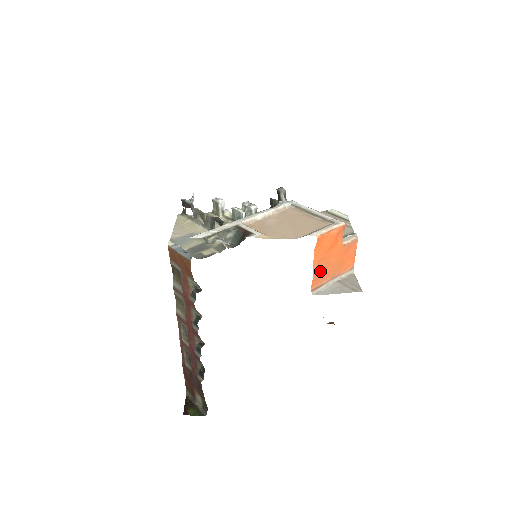
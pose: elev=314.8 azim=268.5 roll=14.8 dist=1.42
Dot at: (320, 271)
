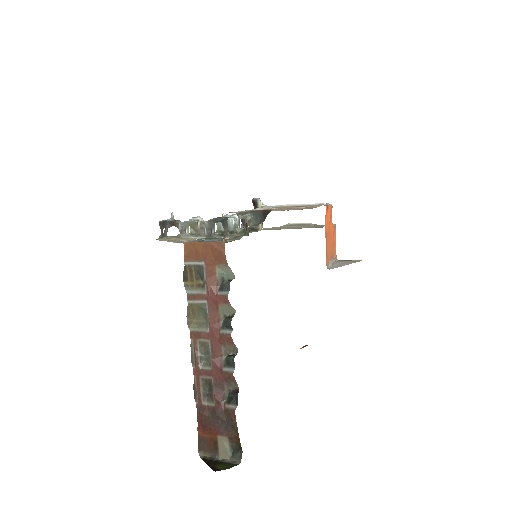
Dot at: (327, 246)
